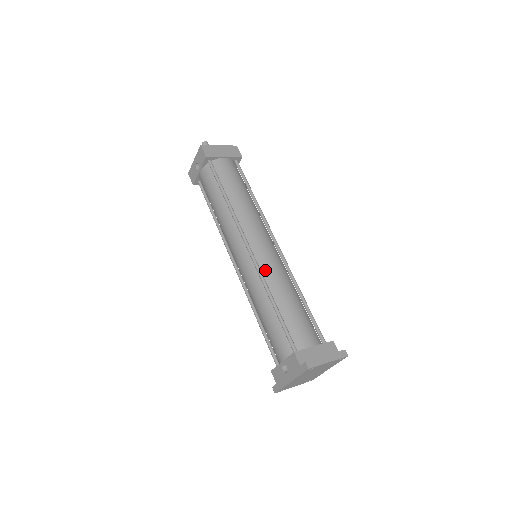
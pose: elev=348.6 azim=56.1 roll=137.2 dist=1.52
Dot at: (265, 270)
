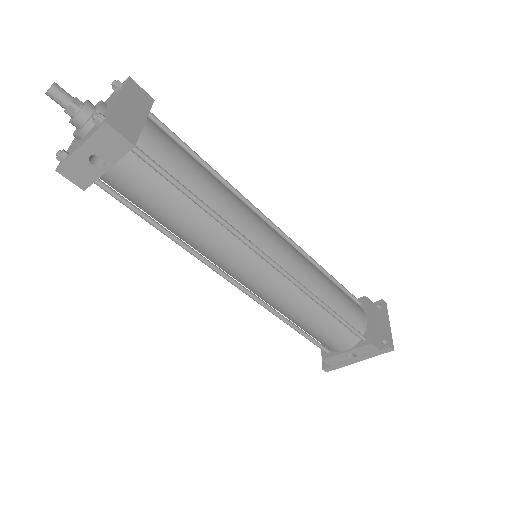
Dot at: (301, 278)
